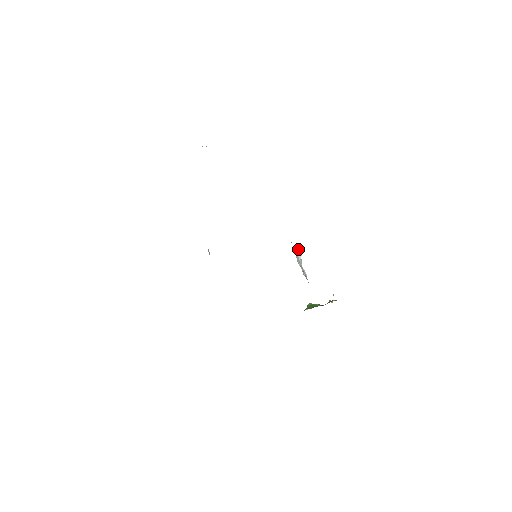
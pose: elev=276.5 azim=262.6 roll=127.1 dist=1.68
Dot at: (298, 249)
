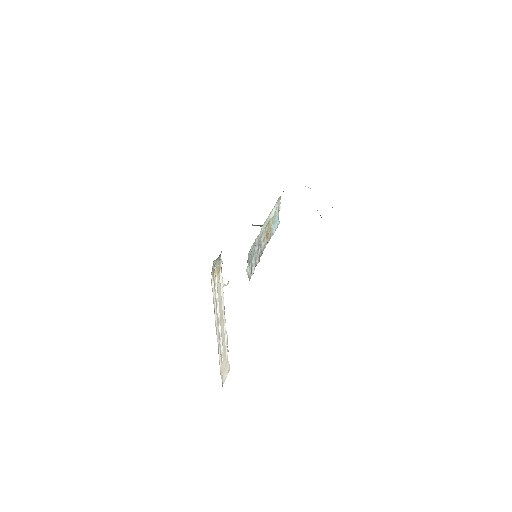
Dot at: occluded
